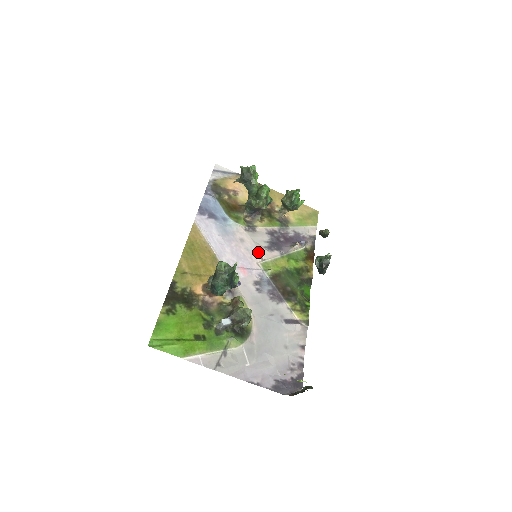
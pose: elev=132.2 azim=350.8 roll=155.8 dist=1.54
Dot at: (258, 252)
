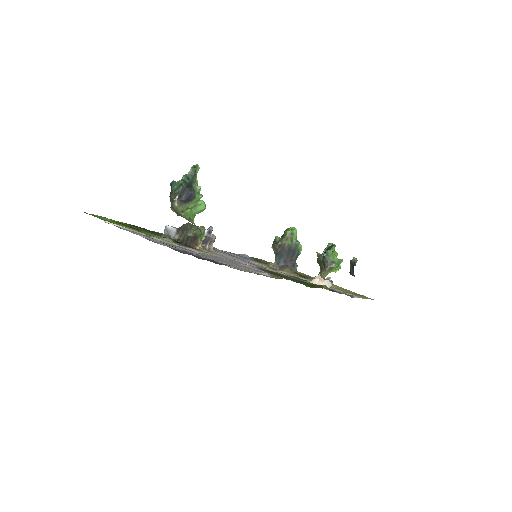
Dot at: occluded
